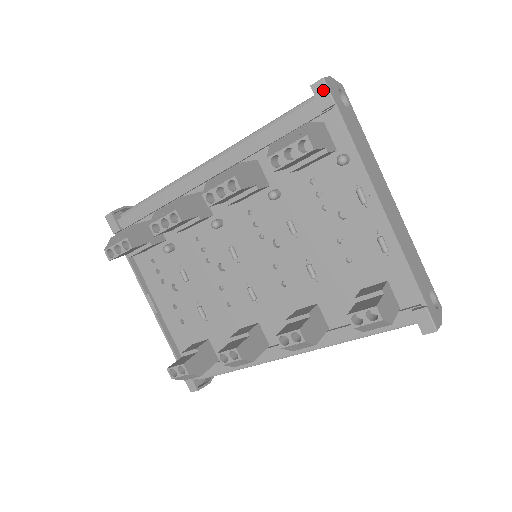
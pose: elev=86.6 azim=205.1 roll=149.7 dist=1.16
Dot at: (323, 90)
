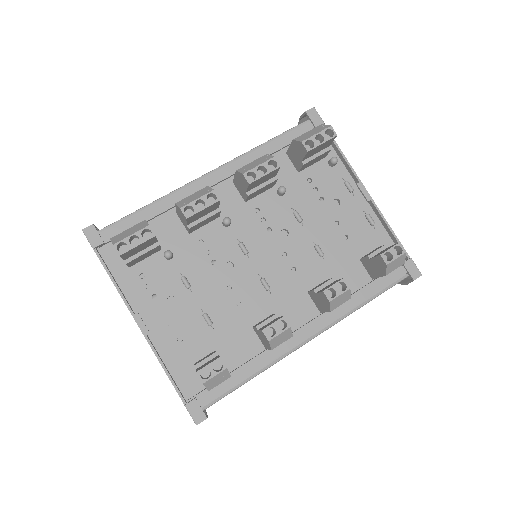
Dot at: (315, 114)
